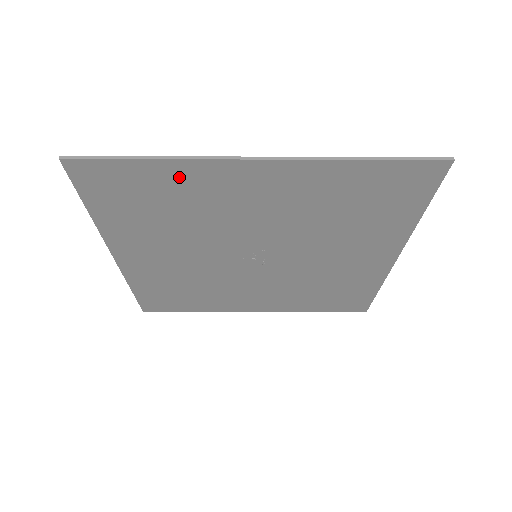
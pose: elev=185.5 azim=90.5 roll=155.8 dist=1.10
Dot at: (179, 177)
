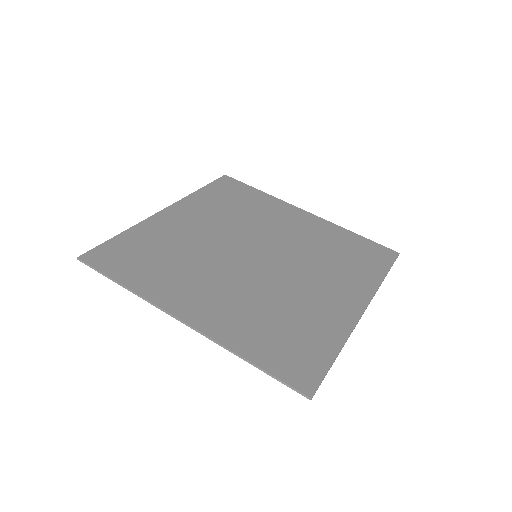
Dot at: (328, 334)
